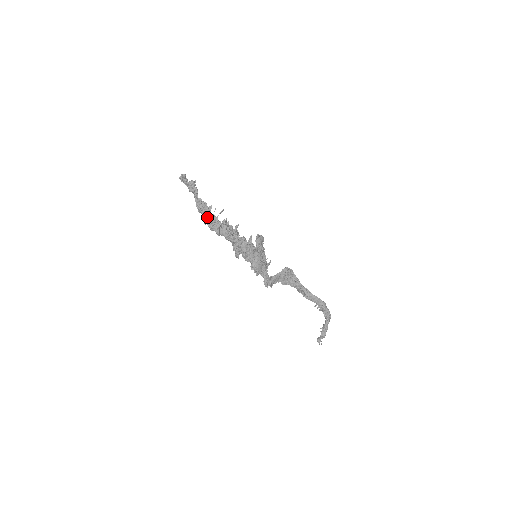
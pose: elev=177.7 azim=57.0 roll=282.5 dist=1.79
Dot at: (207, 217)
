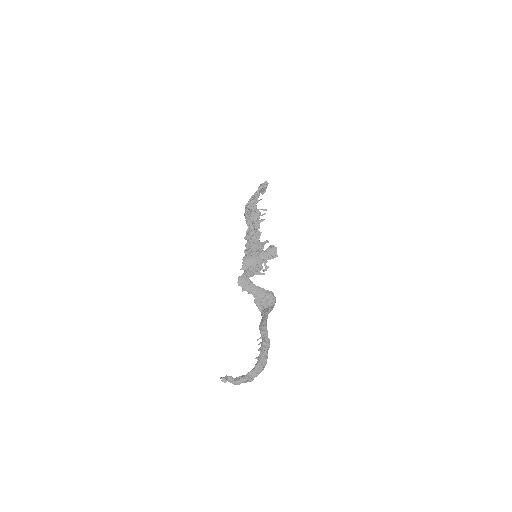
Dot at: (250, 203)
